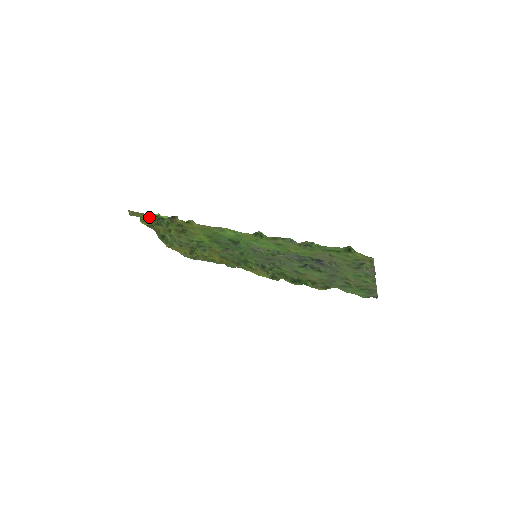
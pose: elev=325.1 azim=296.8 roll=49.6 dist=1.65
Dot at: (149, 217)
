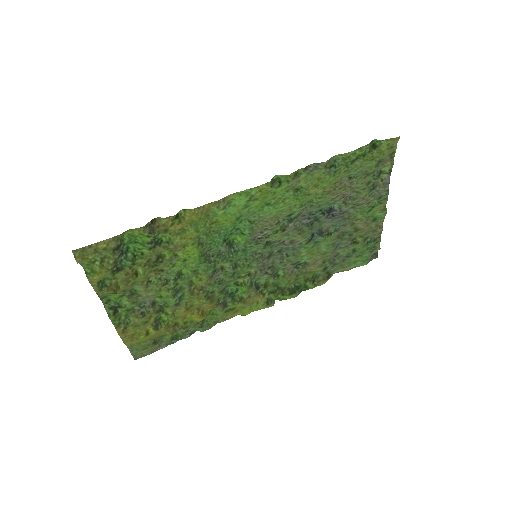
Dot at: (109, 249)
